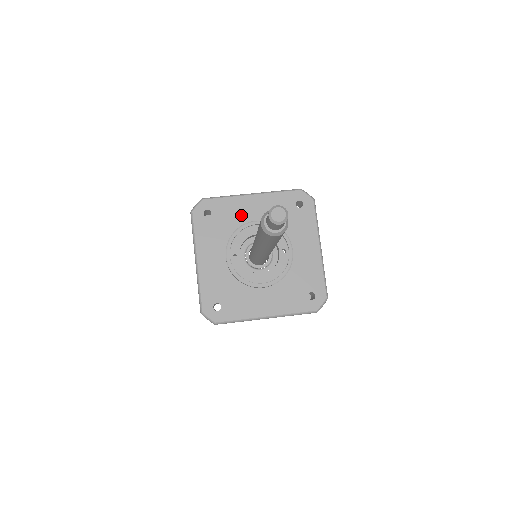
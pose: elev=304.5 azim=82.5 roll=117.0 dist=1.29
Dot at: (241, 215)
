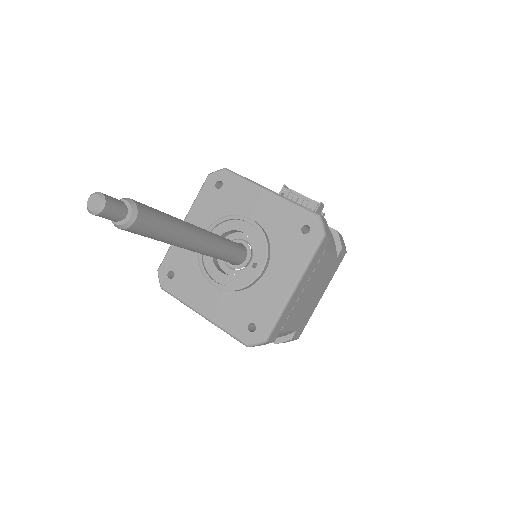
Dot at: (245, 205)
